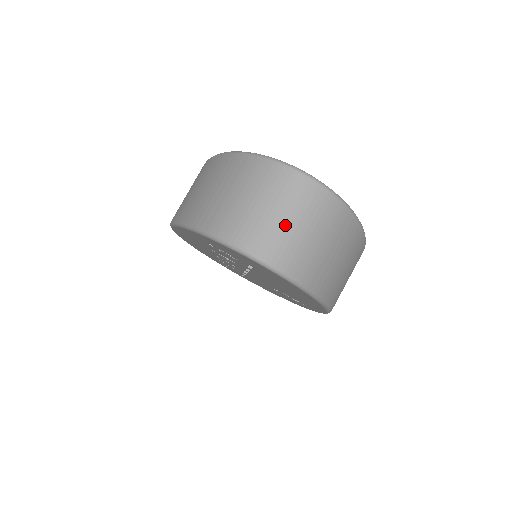
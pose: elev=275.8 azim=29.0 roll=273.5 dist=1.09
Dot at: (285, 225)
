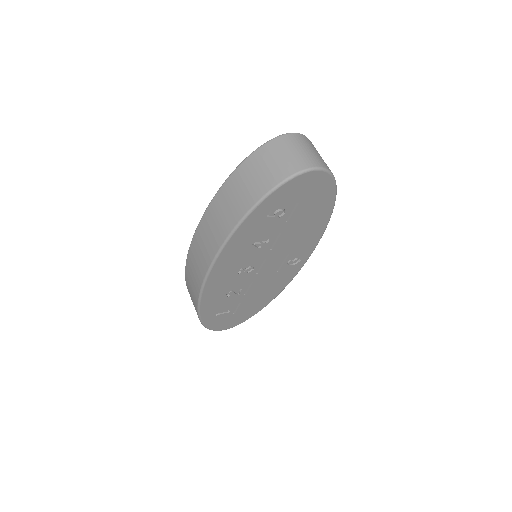
Dot at: (310, 152)
